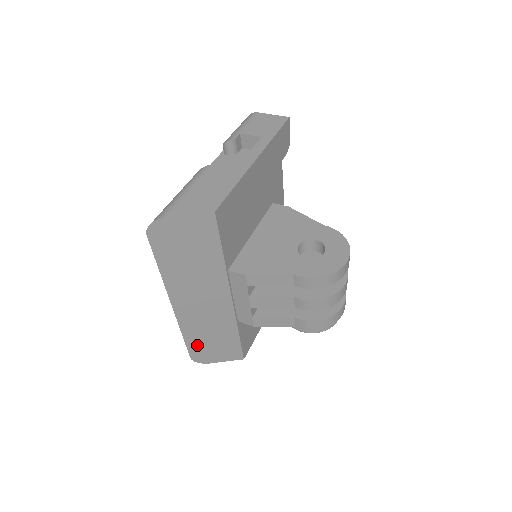
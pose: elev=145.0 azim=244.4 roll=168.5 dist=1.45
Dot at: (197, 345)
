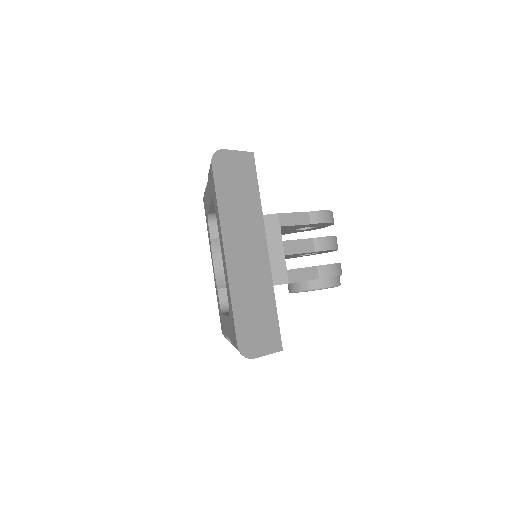
Dot at: (243, 322)
